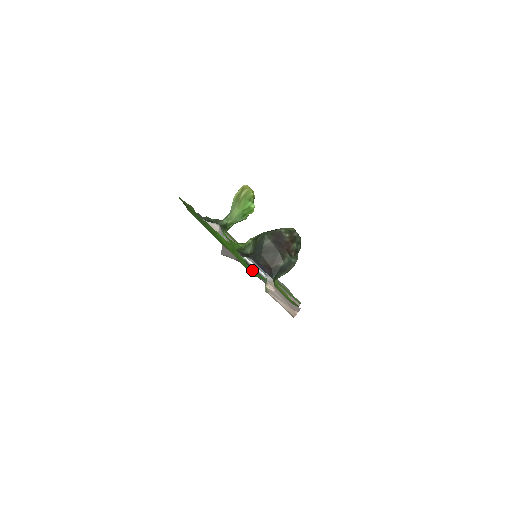
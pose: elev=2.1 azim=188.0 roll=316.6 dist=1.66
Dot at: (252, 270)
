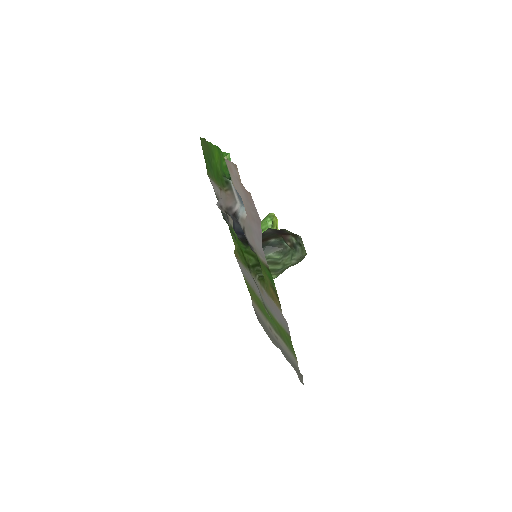
Dot at: occluded
